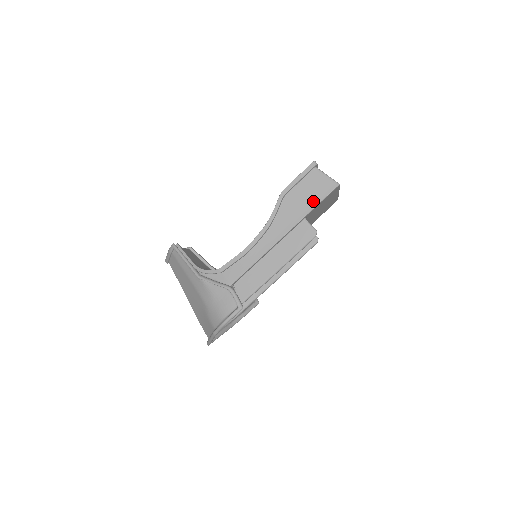
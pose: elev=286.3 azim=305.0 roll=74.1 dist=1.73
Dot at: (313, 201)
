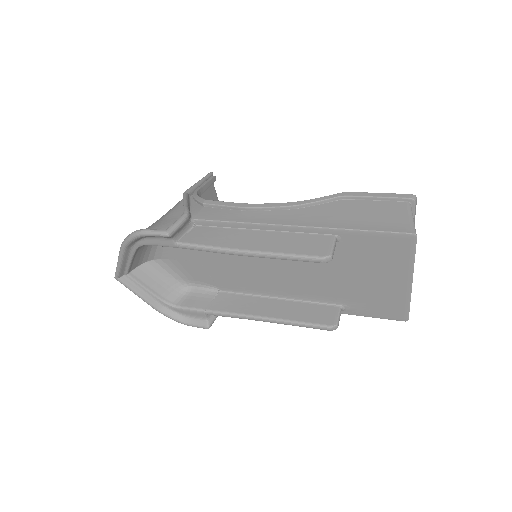
Dot at: (365, 224)
